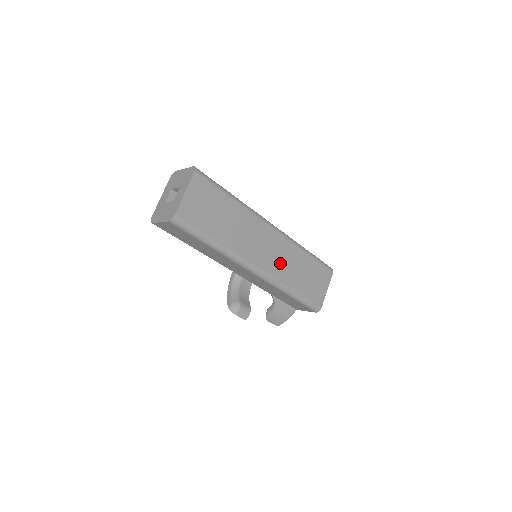
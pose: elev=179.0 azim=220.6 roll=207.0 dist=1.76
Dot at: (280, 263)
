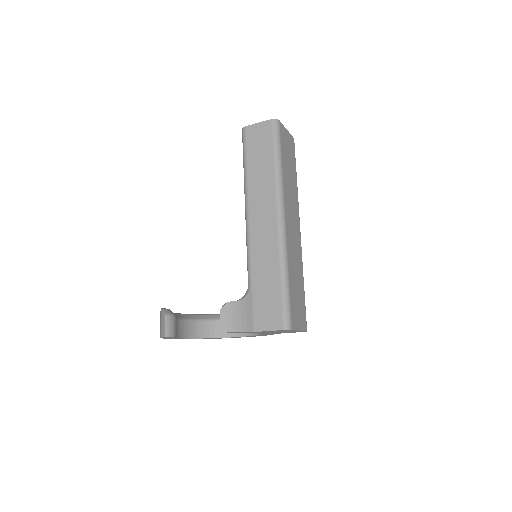
Dot at: (293, 247)
